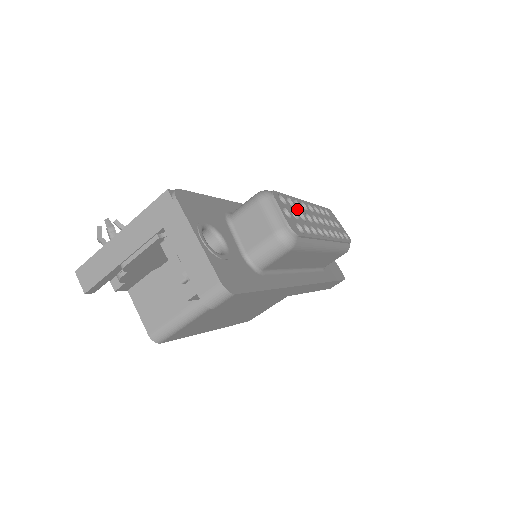
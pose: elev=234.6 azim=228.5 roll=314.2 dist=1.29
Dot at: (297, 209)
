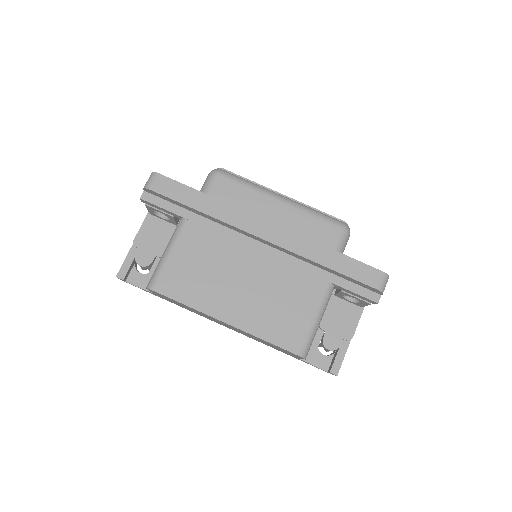
Dot at: occluded
